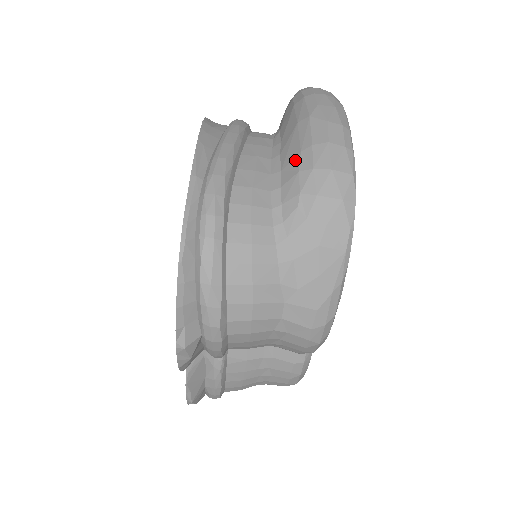
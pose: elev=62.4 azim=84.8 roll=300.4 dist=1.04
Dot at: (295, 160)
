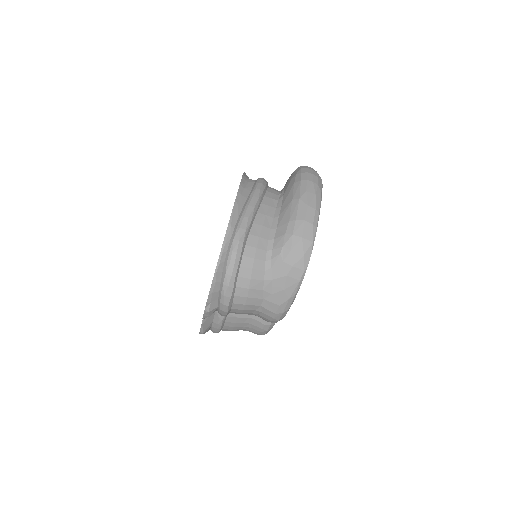
Dot at: (285, 225)
